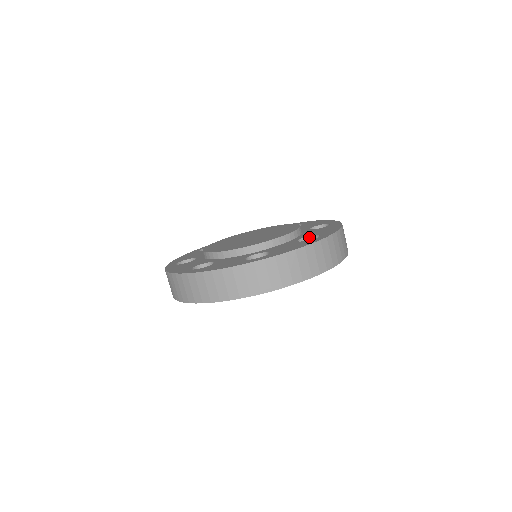
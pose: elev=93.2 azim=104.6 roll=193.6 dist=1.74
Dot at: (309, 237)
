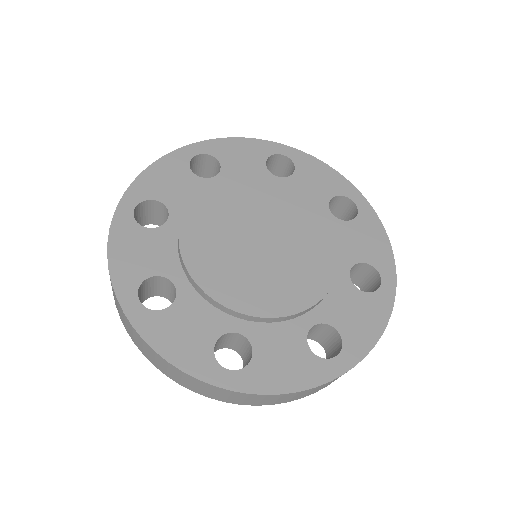
Dot at: (330, 326)
